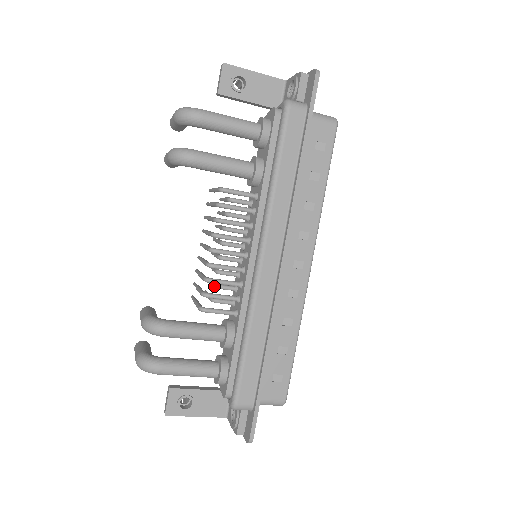
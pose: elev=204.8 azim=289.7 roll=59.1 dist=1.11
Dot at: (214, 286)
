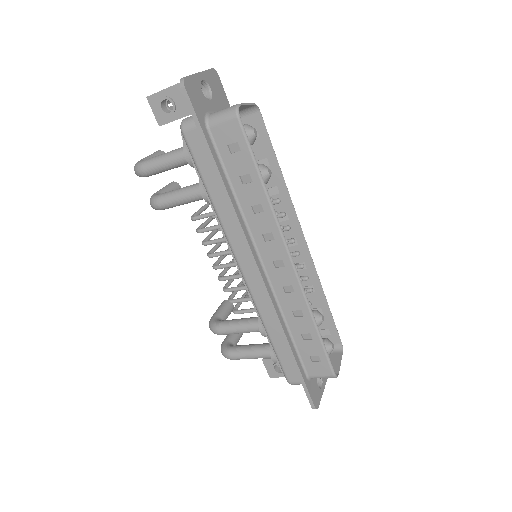
Dot at: occluded
